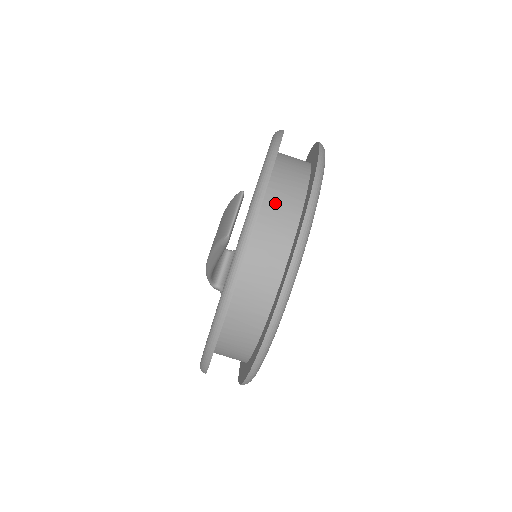
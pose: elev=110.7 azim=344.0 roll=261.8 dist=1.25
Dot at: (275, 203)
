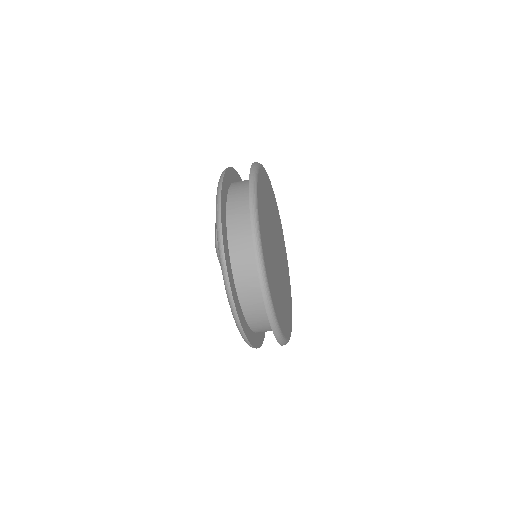
Dot at: (234, 205)
